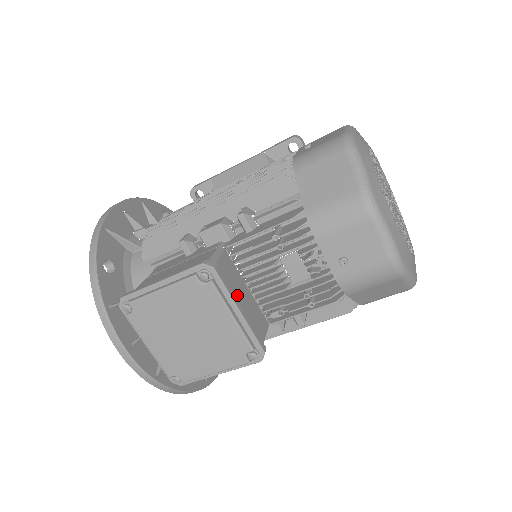
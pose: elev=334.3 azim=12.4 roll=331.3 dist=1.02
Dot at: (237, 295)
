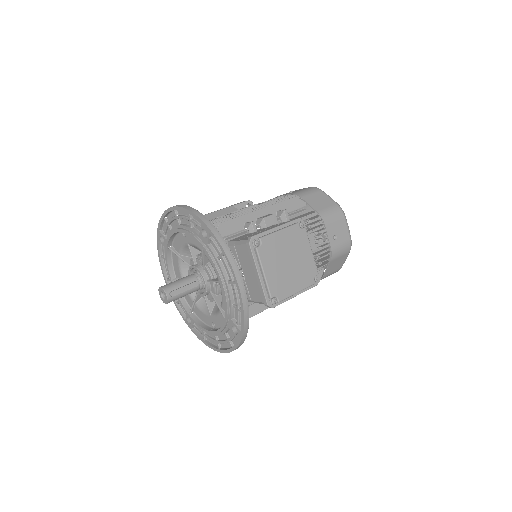
Dot at: occluded
